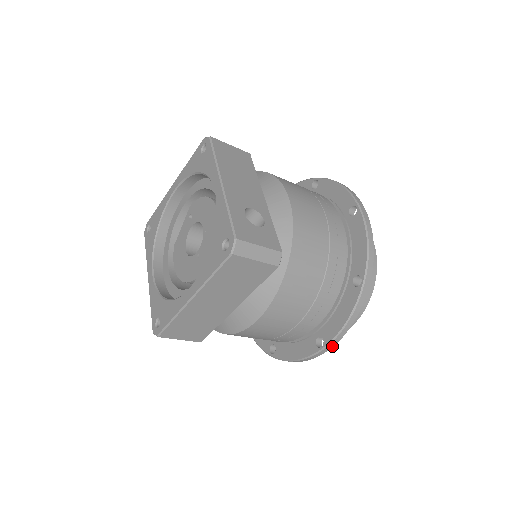
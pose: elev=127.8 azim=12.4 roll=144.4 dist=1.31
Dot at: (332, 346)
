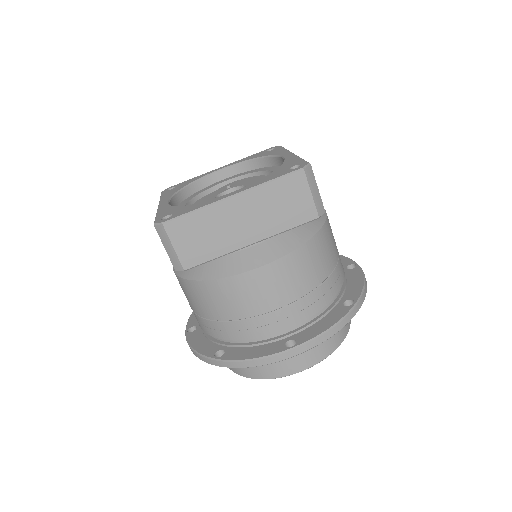
Dot at: (303, 351)
